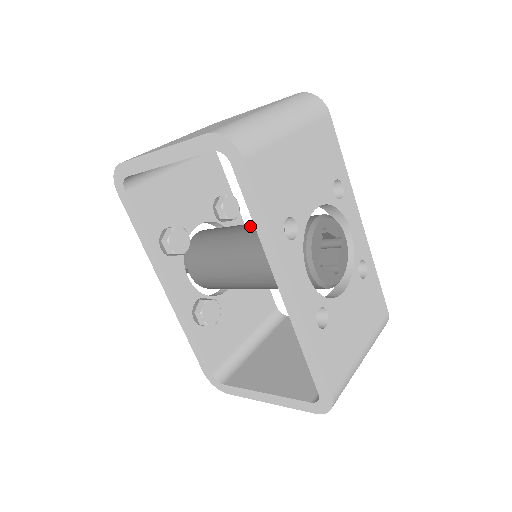
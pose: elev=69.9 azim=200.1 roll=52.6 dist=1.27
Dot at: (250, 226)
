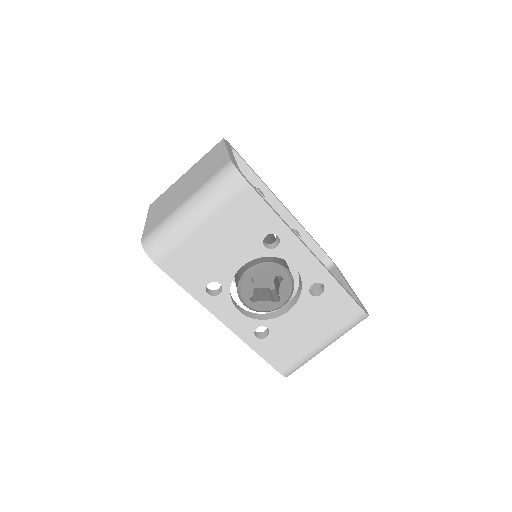
Dot at: occluded
